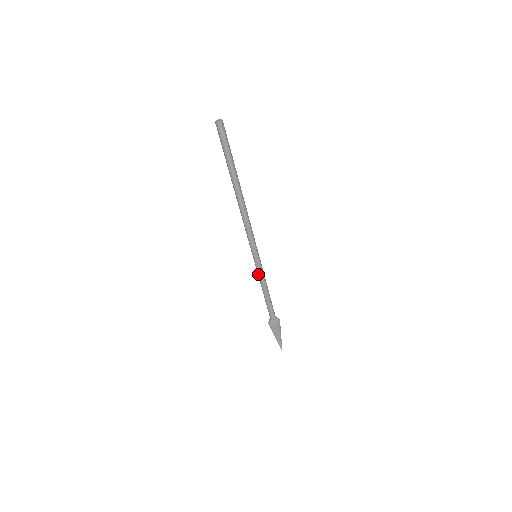
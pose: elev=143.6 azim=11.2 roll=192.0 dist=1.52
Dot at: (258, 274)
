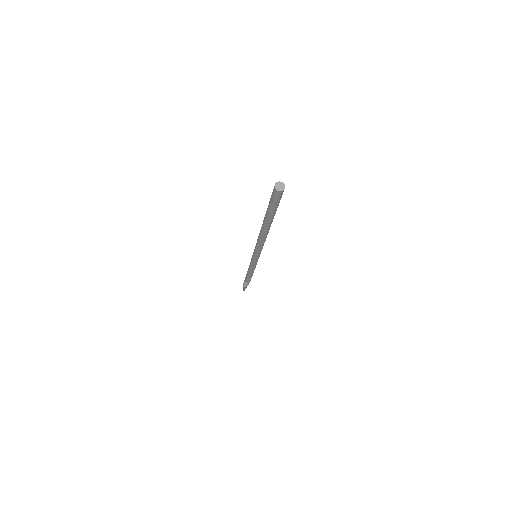
Dot at: (253, 266)
